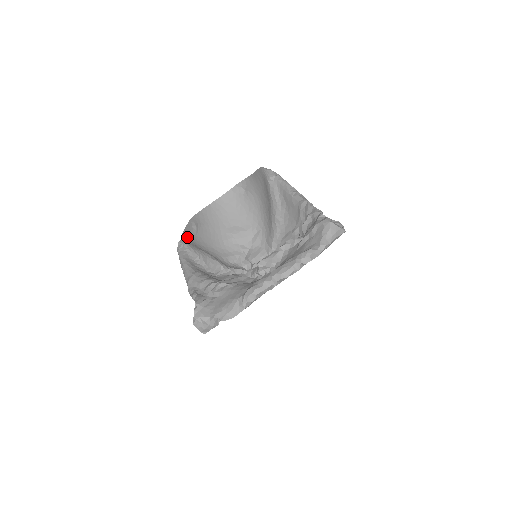
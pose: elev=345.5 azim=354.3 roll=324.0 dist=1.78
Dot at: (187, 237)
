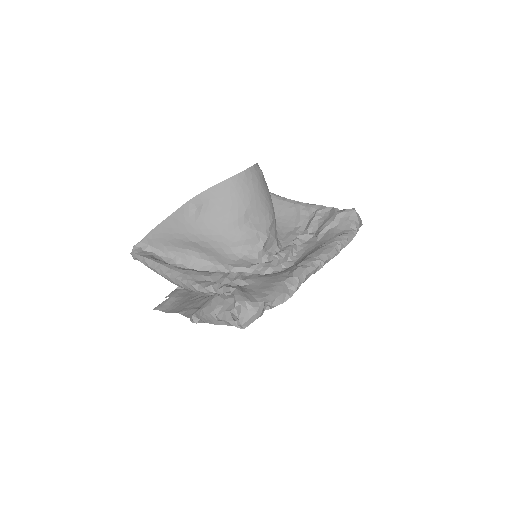
Dot at: (166, 230)
